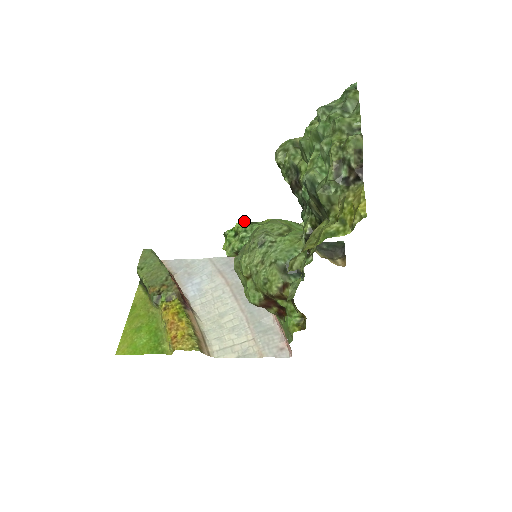
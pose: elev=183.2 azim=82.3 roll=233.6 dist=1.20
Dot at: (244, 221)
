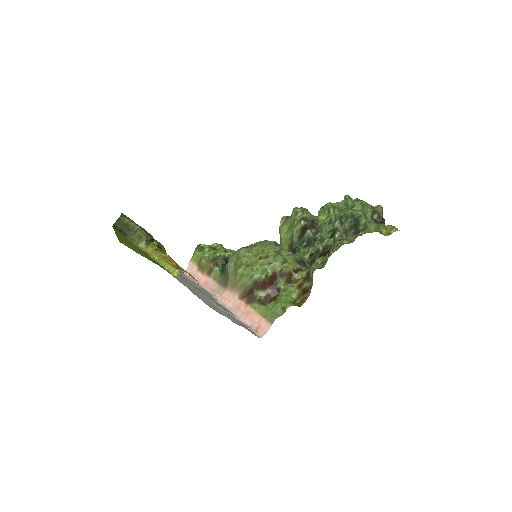
Dot at: (222, 245)
